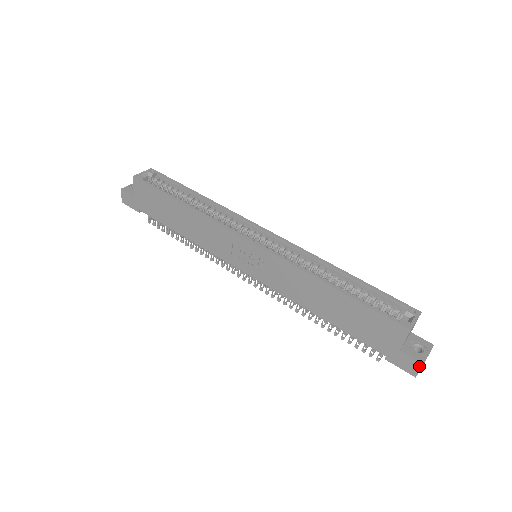
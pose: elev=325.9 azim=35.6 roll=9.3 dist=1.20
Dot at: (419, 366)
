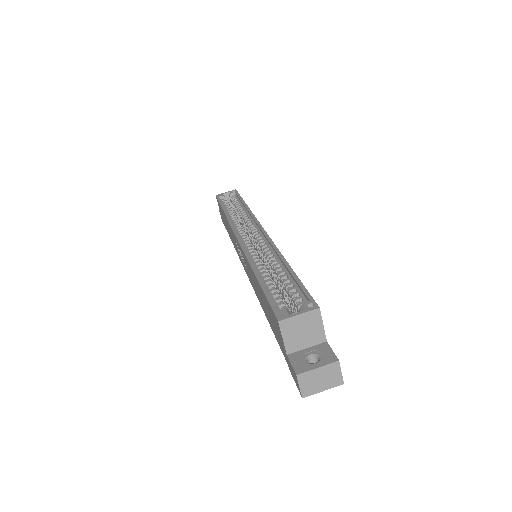
Dot at: (296, 378)
